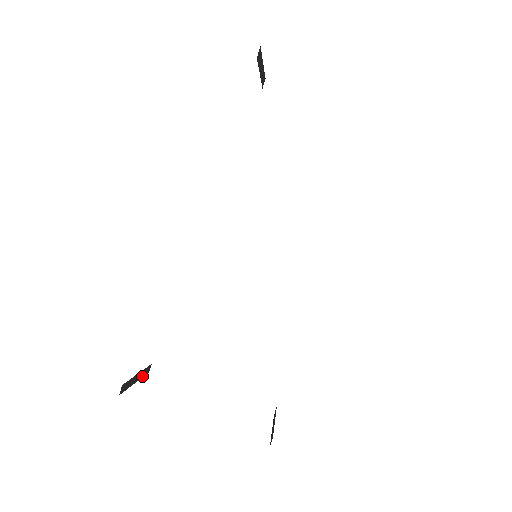
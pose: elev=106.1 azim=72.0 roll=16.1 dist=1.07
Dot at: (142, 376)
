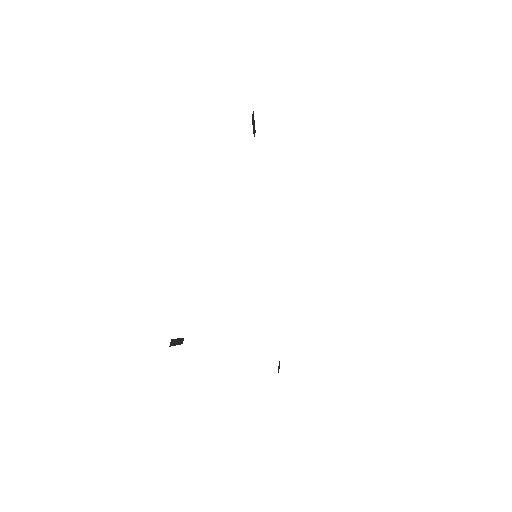
Dot at: (179, 344)
